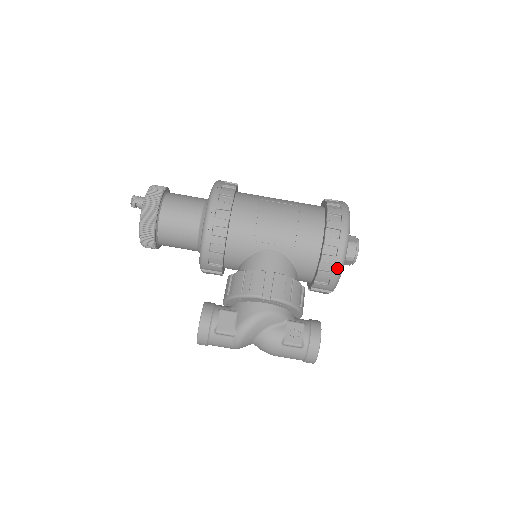
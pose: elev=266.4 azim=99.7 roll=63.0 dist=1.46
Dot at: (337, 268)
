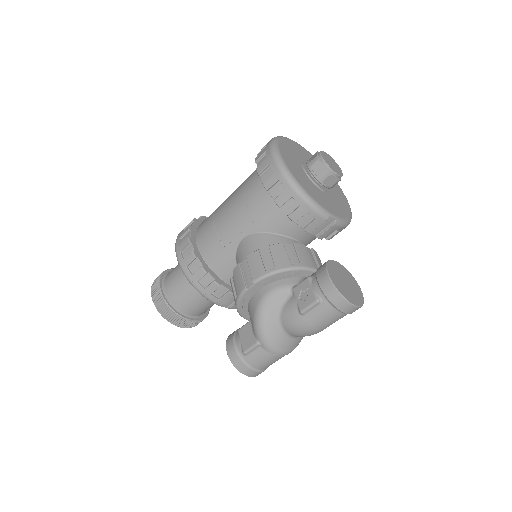
Dot at: (297, 198)
